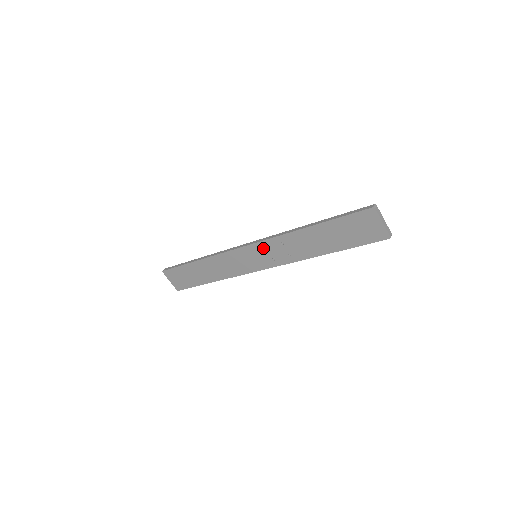
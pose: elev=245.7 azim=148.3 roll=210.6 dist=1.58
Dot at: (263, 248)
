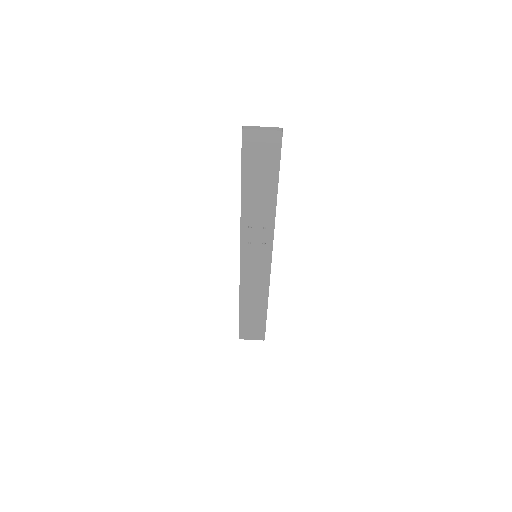
Dot at: (248, 245)
